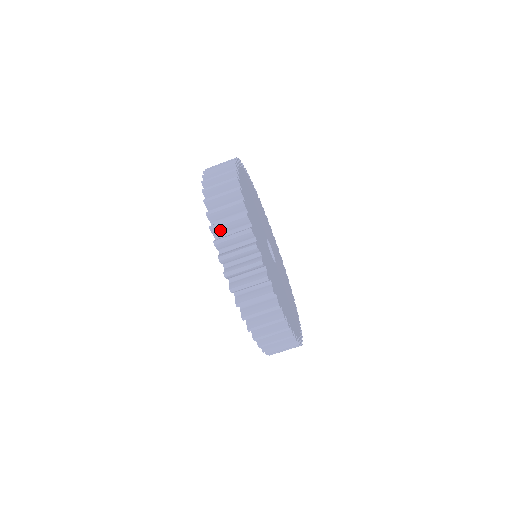
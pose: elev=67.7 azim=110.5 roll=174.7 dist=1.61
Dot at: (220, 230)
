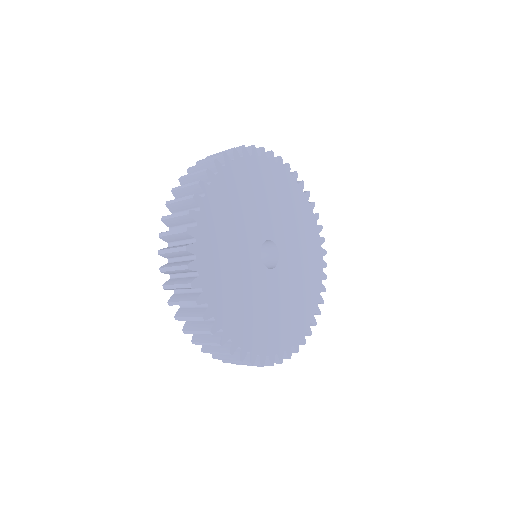
Dot at: (169, 239)
